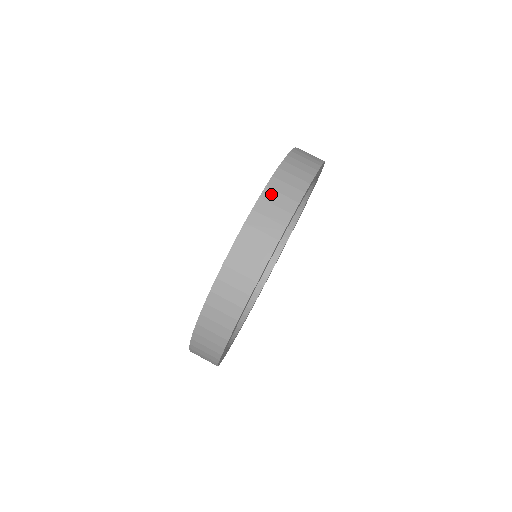
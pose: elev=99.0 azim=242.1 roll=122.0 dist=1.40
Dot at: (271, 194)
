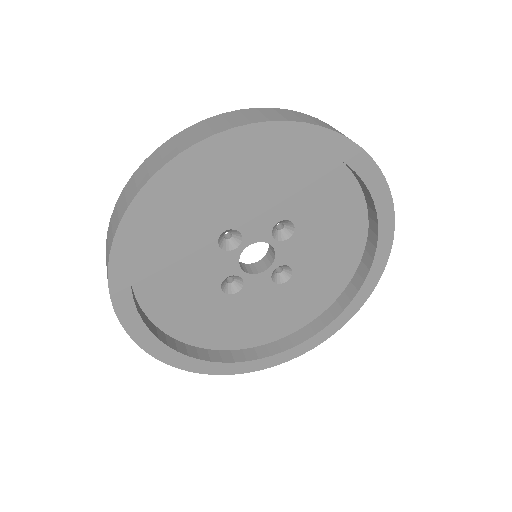
Dot at: (329, 125)
